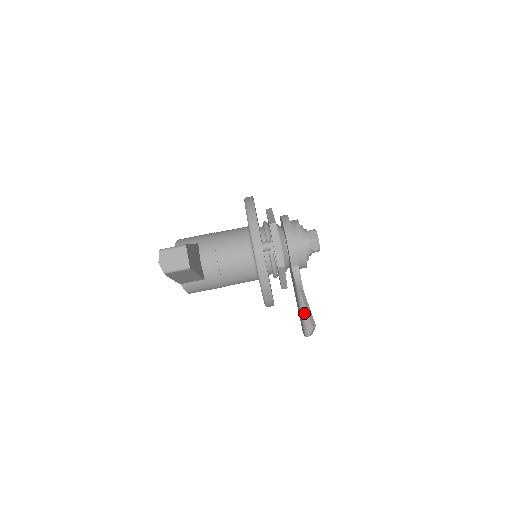
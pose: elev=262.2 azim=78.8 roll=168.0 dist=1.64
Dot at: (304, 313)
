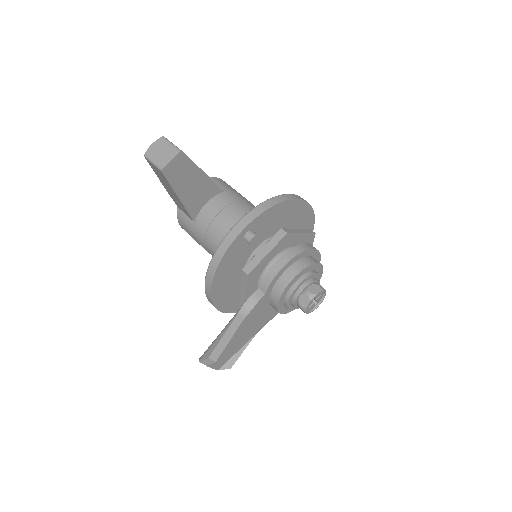
Dot at: (219, 337)
